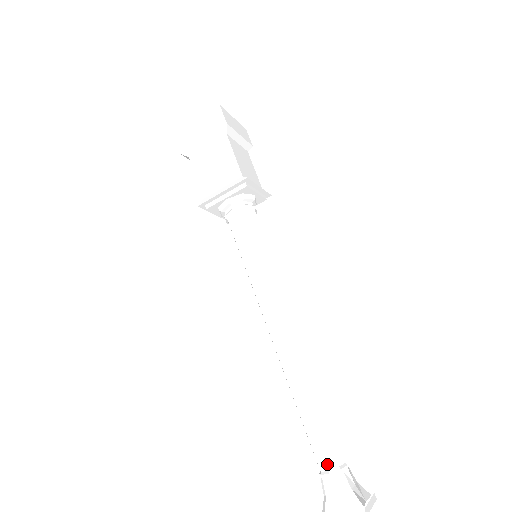
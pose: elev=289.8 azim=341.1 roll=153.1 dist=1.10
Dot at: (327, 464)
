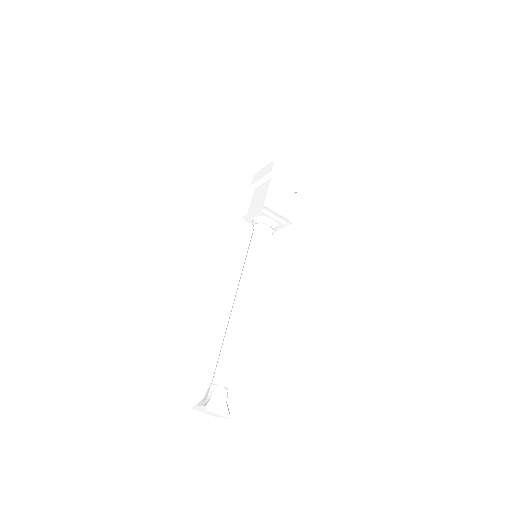
Dot at: (213, 380)
